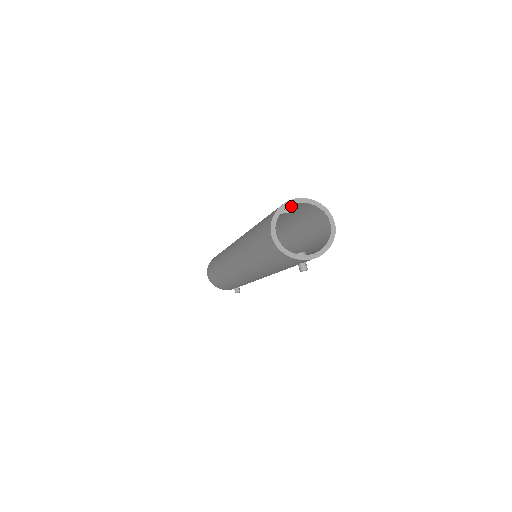
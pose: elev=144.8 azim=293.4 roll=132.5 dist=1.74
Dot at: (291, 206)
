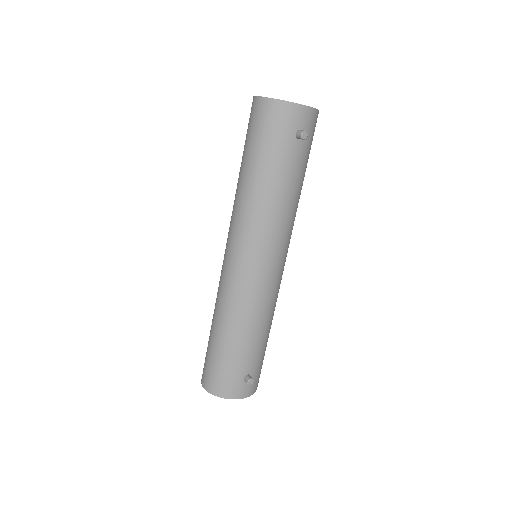
Dot at: occluded
